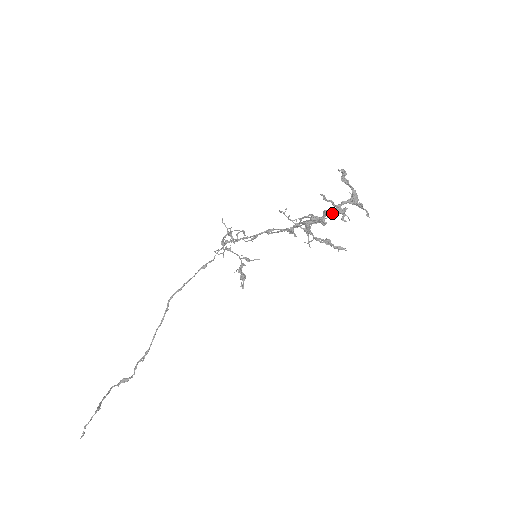
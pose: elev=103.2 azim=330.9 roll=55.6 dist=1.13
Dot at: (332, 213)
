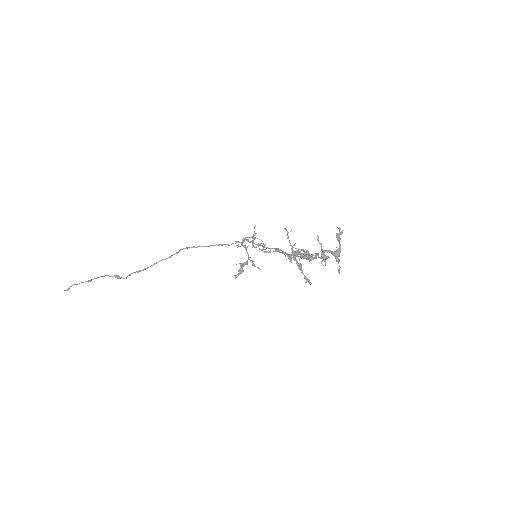
Dot at: (320, 257)
